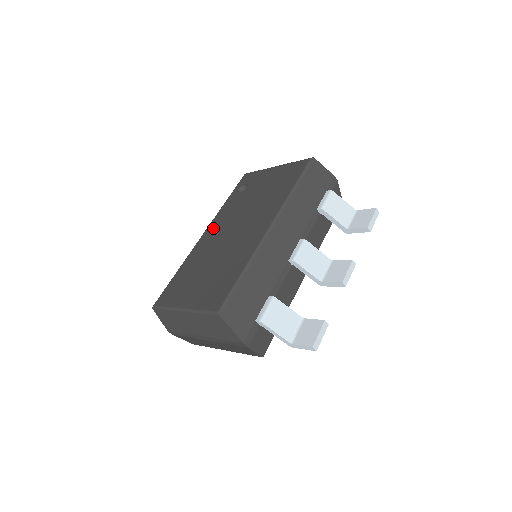
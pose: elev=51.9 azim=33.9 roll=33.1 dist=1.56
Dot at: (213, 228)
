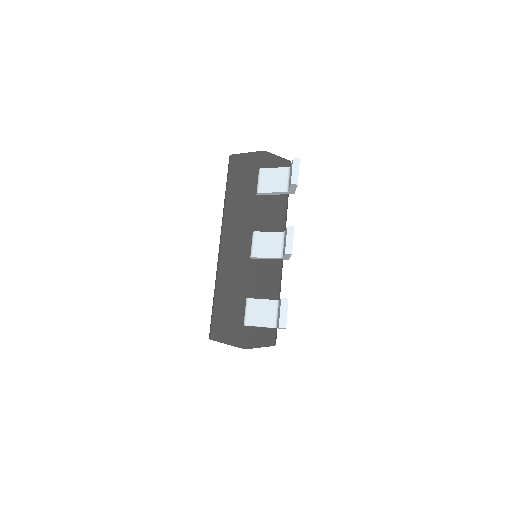
Dot at: occluded
